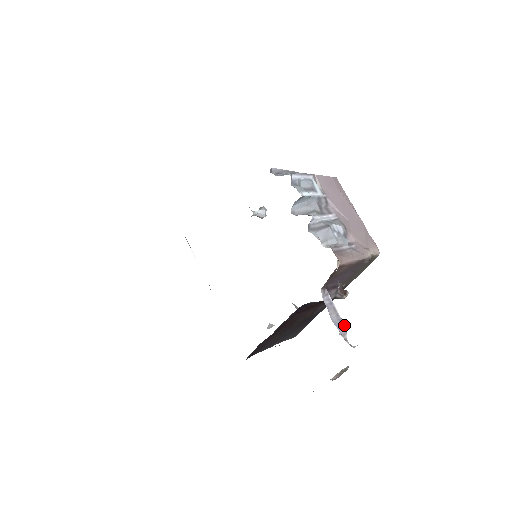
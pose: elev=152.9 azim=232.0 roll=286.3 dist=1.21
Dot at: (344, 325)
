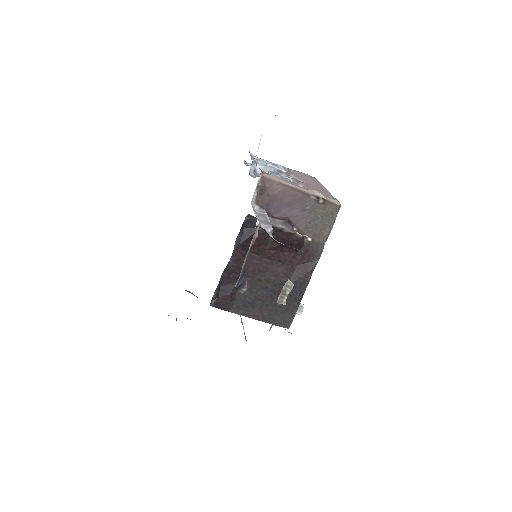
Dot at: (270, 224)
